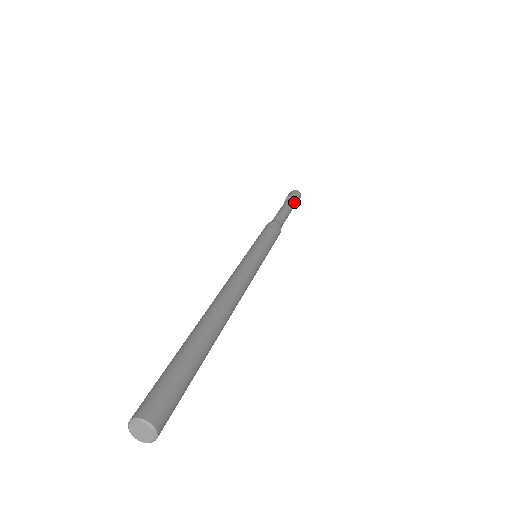
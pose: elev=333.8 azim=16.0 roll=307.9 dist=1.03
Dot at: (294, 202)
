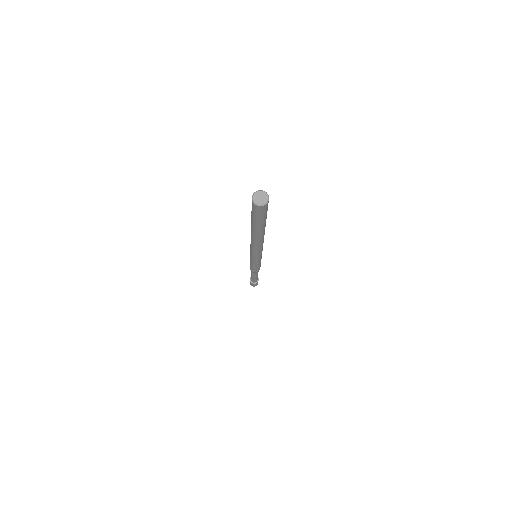
Dot at: (258, 279)
